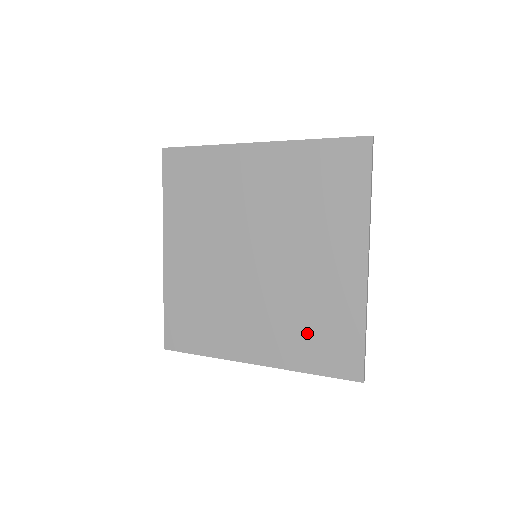
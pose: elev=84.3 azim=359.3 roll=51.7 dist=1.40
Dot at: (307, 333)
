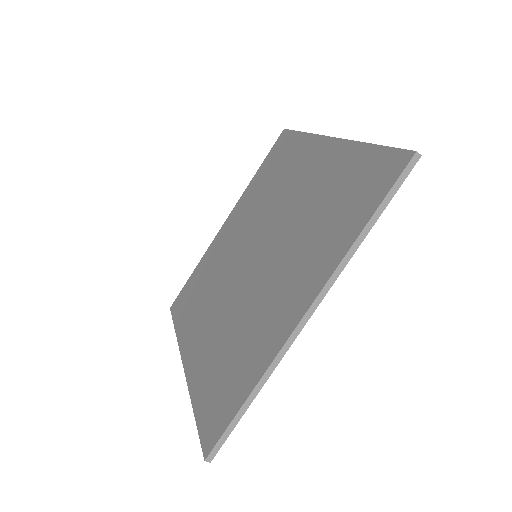
Dot at: (221, 361)
